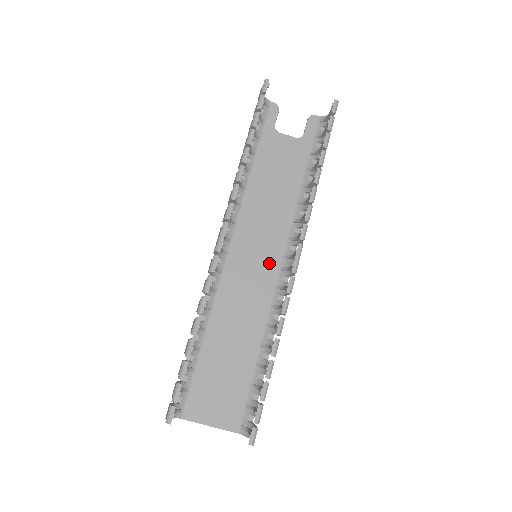
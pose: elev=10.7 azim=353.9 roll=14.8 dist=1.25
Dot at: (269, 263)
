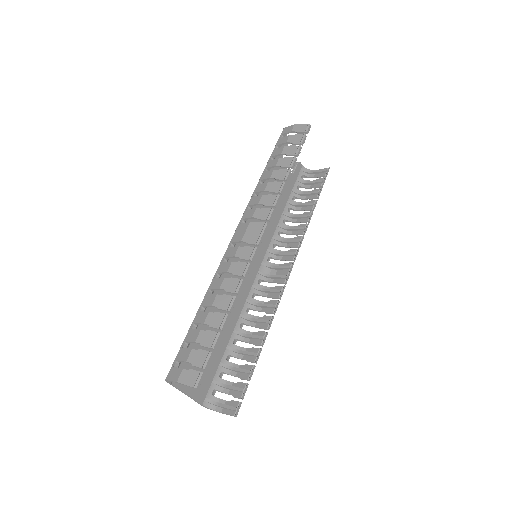
Dot at: (254, 264)
